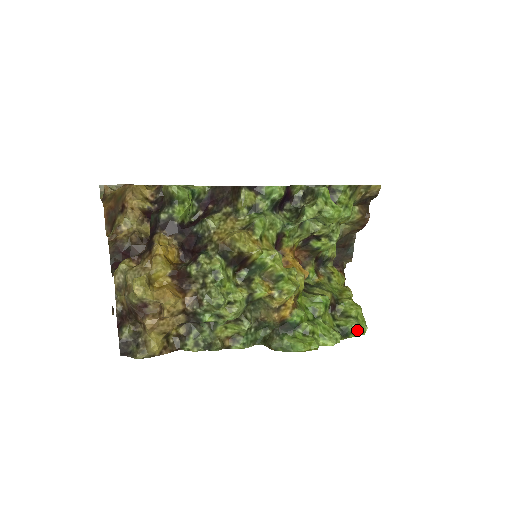
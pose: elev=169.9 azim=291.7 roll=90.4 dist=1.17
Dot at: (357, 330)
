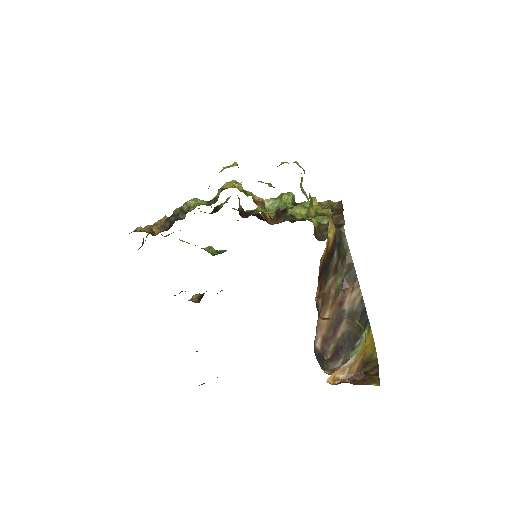
Dot at: (283, 163)
